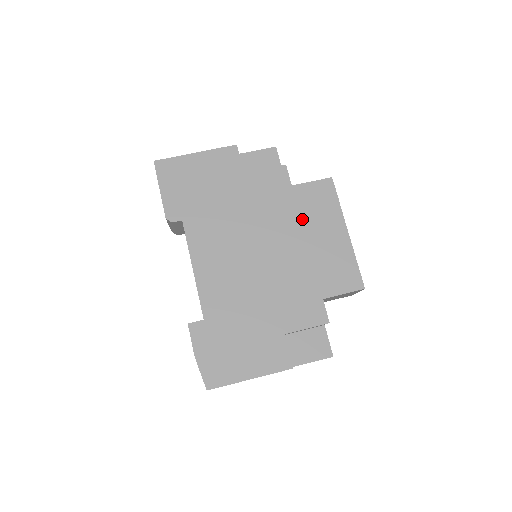
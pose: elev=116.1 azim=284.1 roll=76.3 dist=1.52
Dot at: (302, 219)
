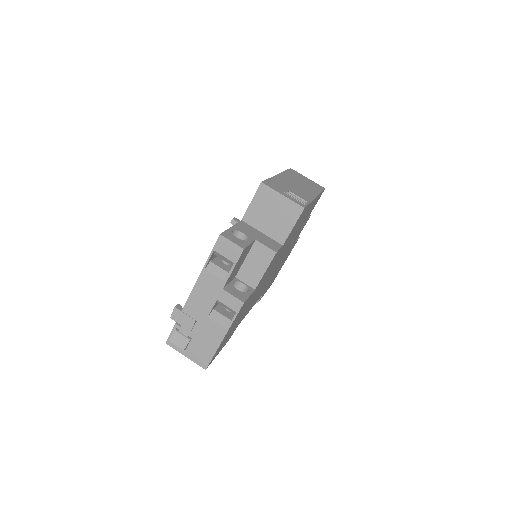
Dot at: (292, 235)
